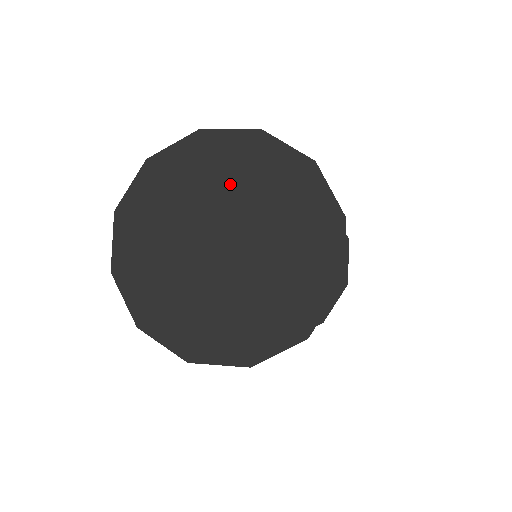
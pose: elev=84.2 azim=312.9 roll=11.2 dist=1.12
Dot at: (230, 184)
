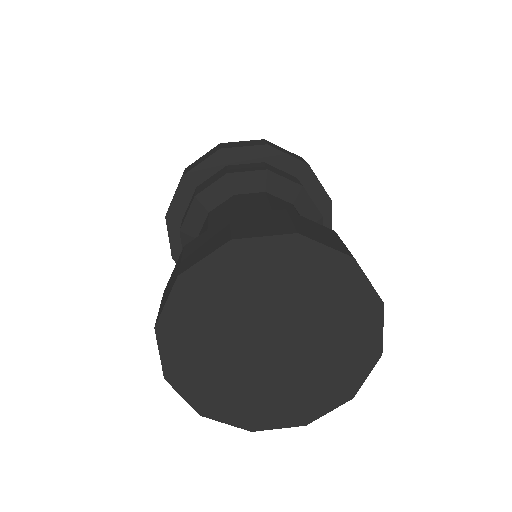
Dot at: (302, 294)
